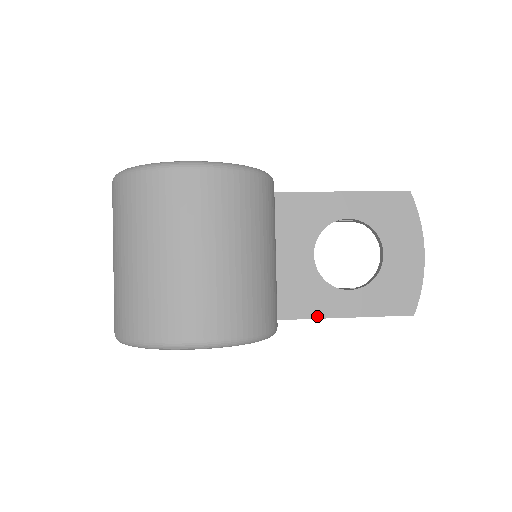
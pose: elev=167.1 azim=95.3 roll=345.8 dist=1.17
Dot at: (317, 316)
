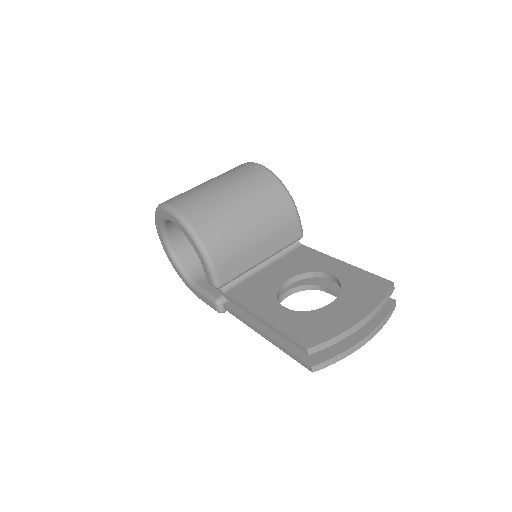
Dot at: (248, 307)
